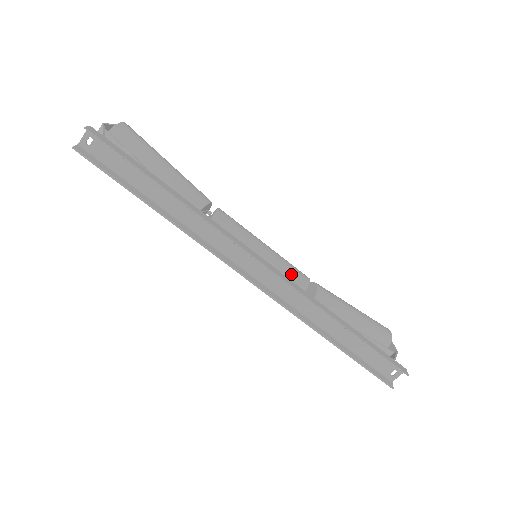
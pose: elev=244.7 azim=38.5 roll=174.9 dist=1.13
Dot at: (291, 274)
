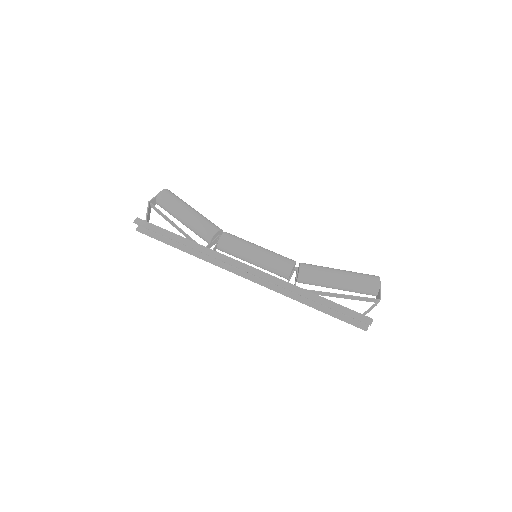
Dot at: (277, 267)
